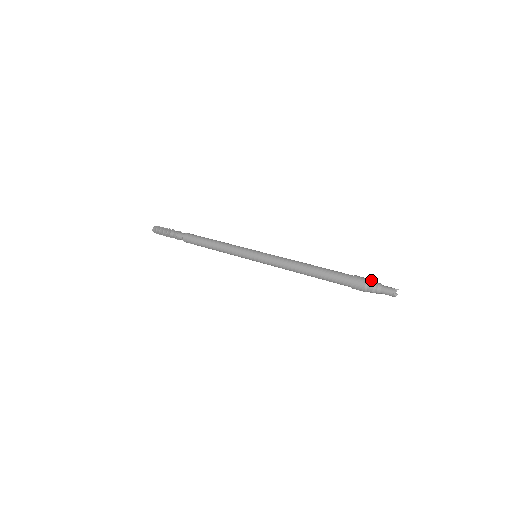
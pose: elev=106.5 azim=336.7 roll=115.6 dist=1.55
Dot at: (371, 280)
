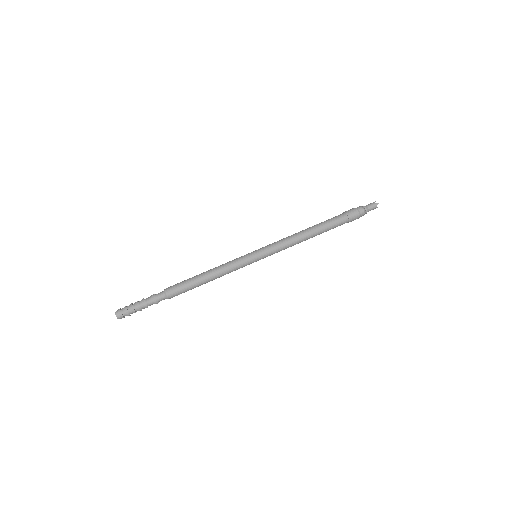
Dot at: (357, 208)
